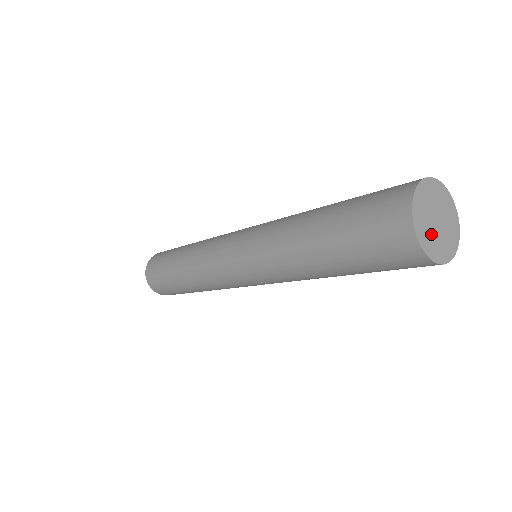
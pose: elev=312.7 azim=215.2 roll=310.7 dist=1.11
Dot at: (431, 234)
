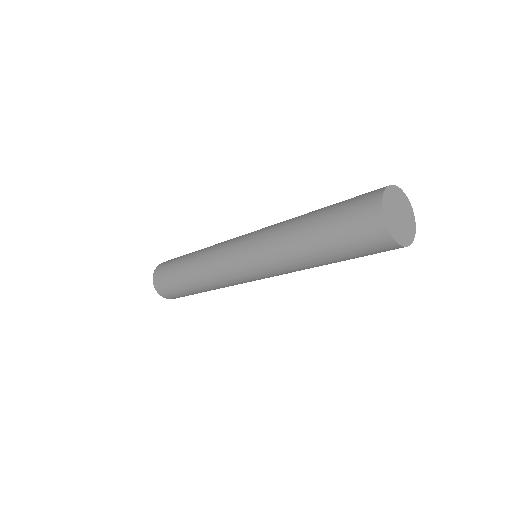
Dot at: (403, 230)
